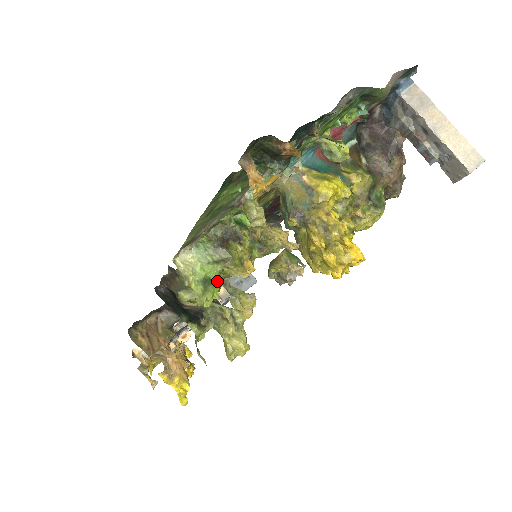
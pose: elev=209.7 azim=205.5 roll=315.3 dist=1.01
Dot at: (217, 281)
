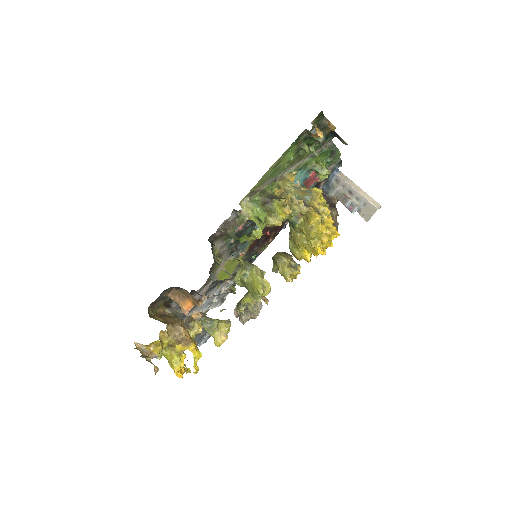
Dot at: (264, 223)
